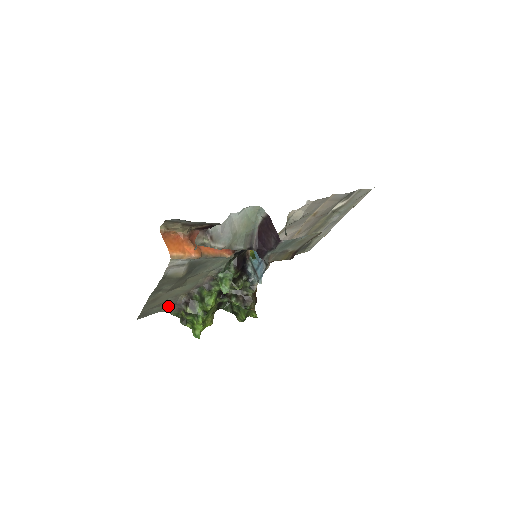
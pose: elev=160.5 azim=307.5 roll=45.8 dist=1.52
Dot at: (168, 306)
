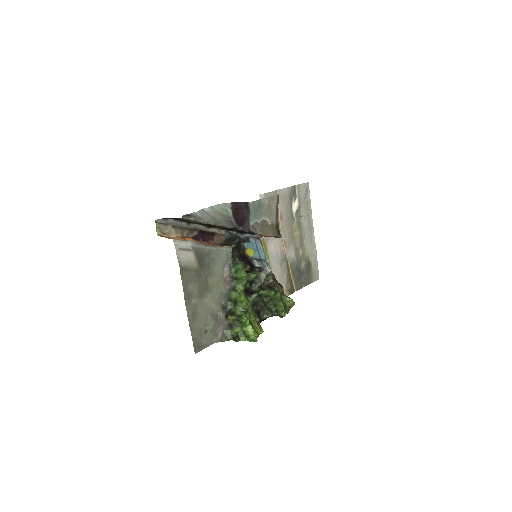
Dot at: (216, 333)
